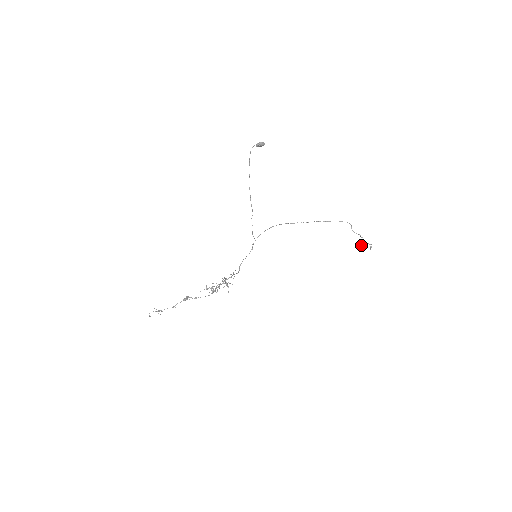
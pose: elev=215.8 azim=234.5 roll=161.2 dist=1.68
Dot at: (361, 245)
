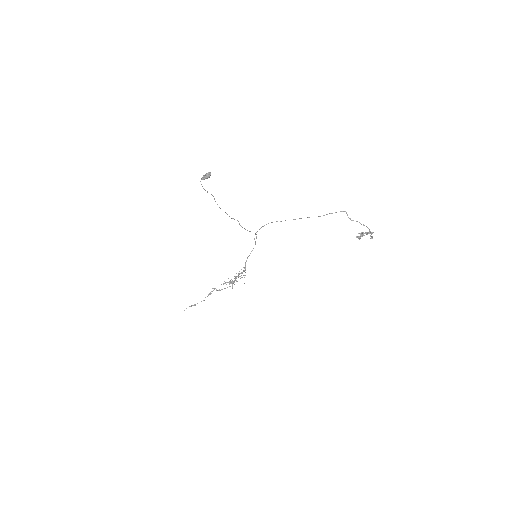
Dot at: (358, 238)
